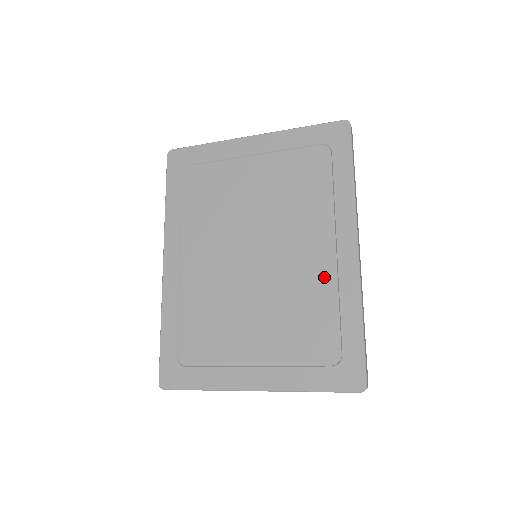
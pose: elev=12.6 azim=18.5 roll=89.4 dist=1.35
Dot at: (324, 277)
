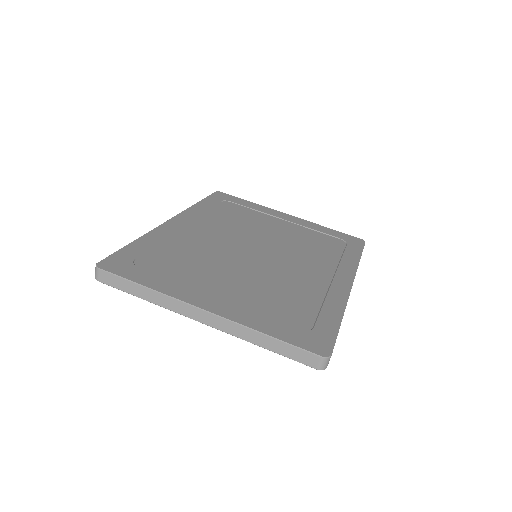
Dot at: (315, 285)
